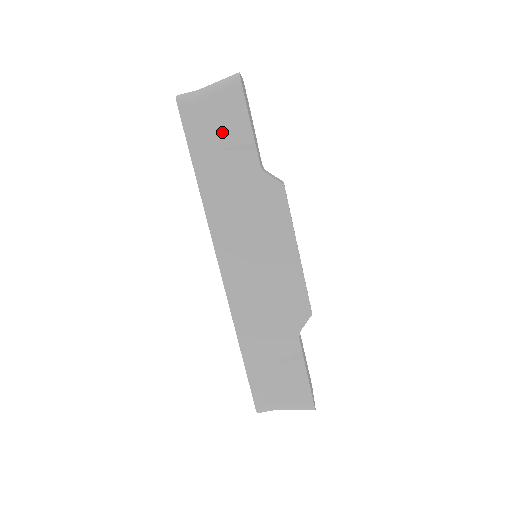
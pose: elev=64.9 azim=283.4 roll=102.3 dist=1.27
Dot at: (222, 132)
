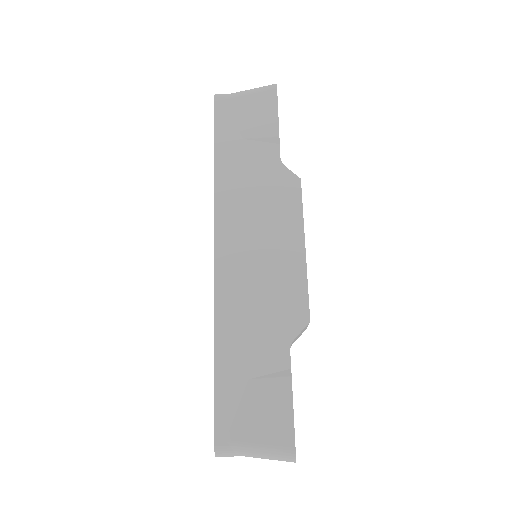
Dot at: (250, 124)
